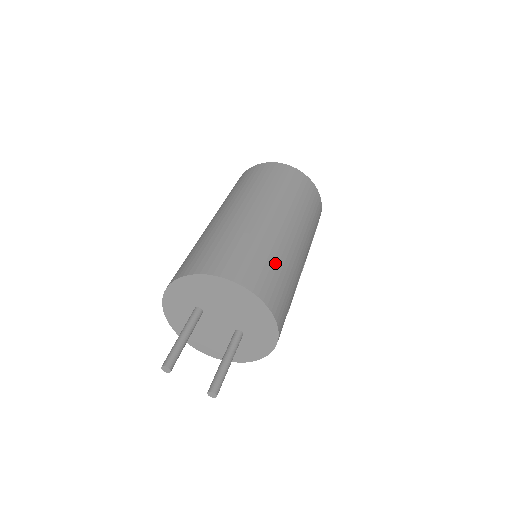
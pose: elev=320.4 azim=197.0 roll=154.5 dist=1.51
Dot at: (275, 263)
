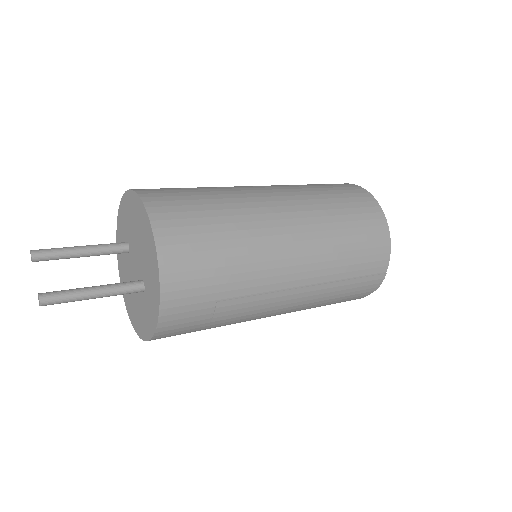
Dot at: (218, 220)
